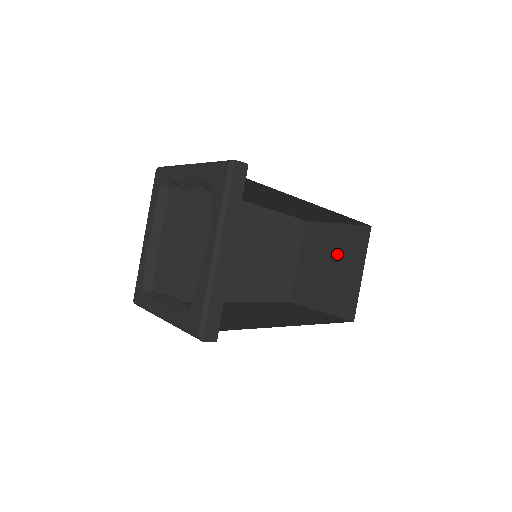
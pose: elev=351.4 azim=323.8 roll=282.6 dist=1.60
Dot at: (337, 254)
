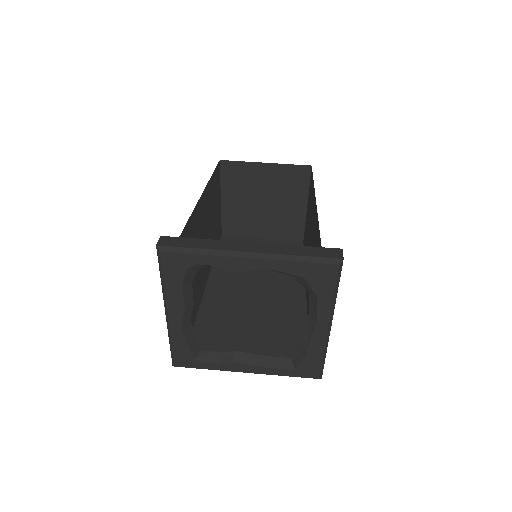
Dot at: (274, 191)
